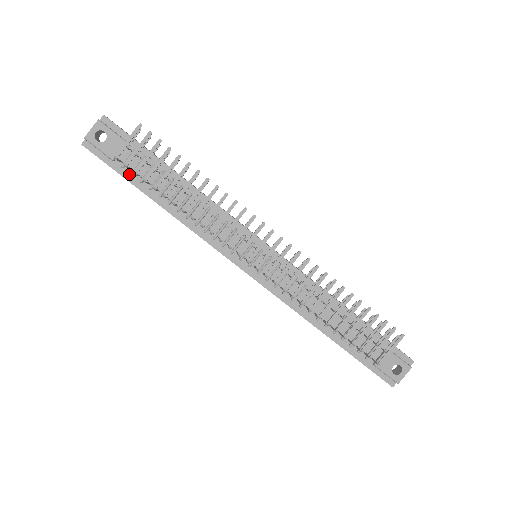
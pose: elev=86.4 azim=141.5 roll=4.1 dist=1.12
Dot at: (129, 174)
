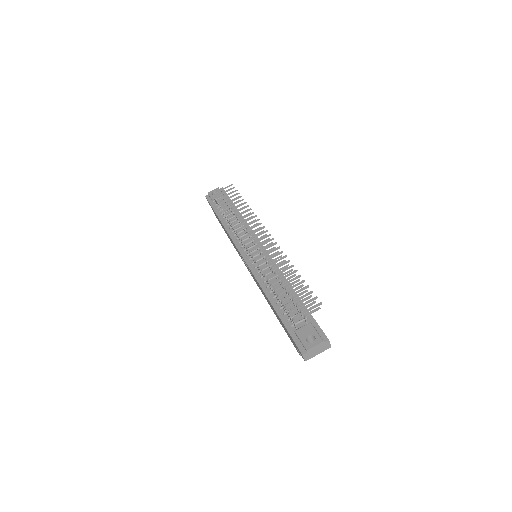
Dot at: (216, 208)
